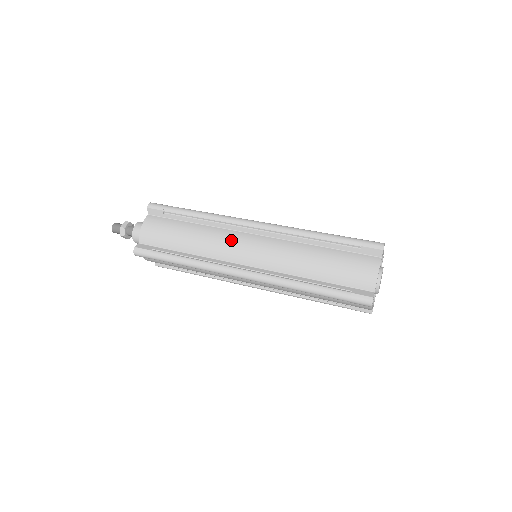
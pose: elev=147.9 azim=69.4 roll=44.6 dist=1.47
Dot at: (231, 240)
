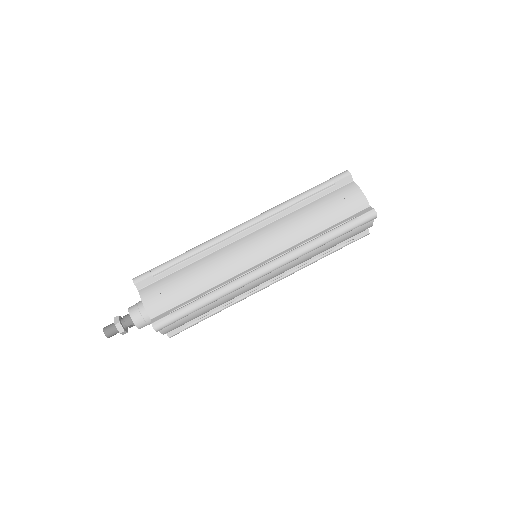
Dot at: (234, 252)
